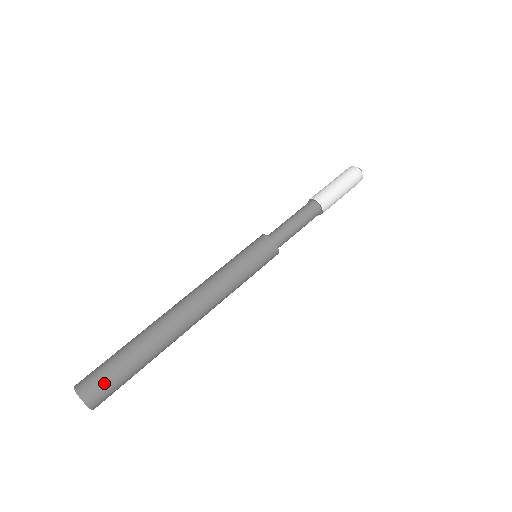
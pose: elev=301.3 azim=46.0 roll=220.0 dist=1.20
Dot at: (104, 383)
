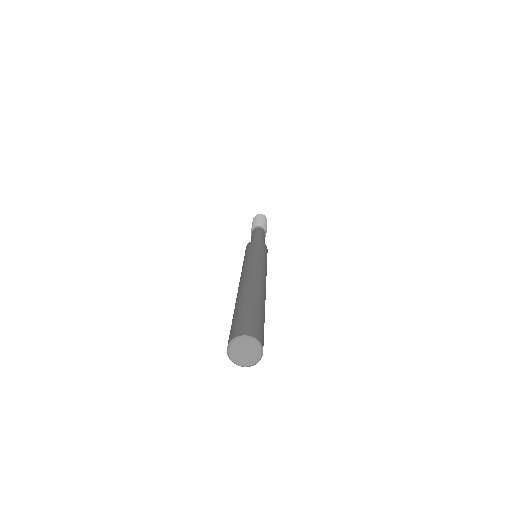
Dot at: (257, 325)
